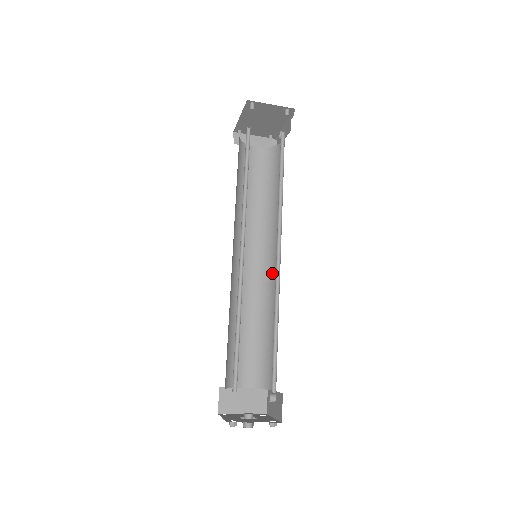
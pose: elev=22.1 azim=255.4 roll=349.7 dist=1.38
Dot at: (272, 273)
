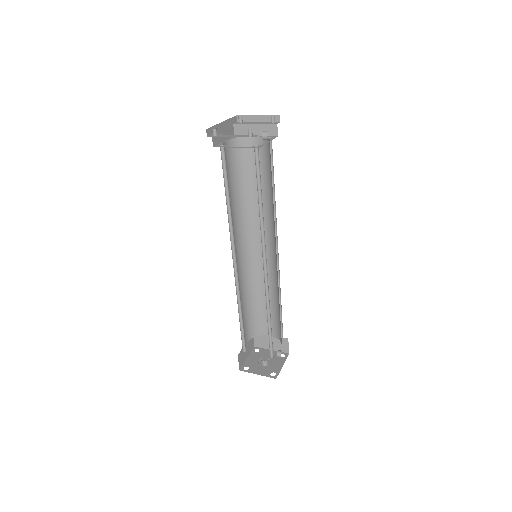
Dot at: occluded
